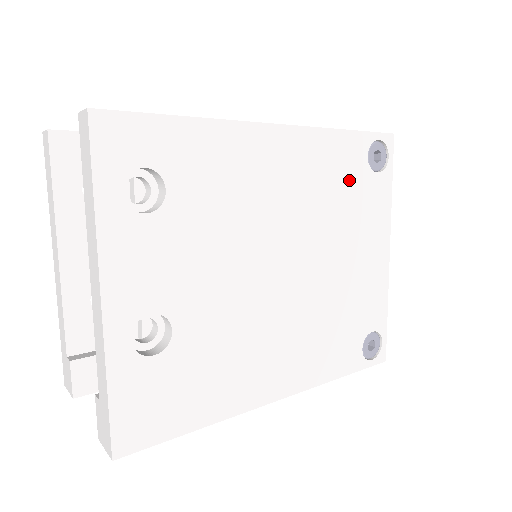
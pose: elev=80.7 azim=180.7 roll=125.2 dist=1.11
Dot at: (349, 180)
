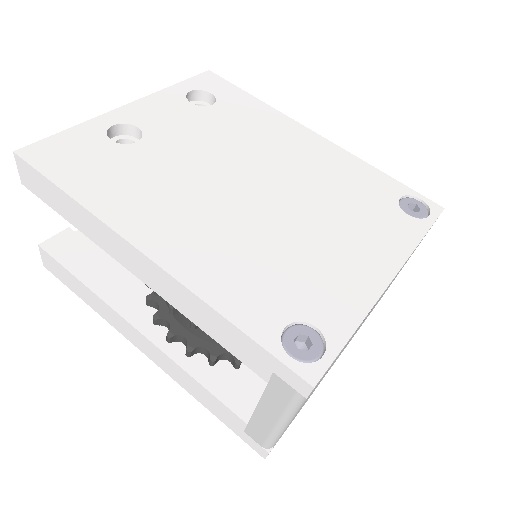
Dot at: (367, 195)
